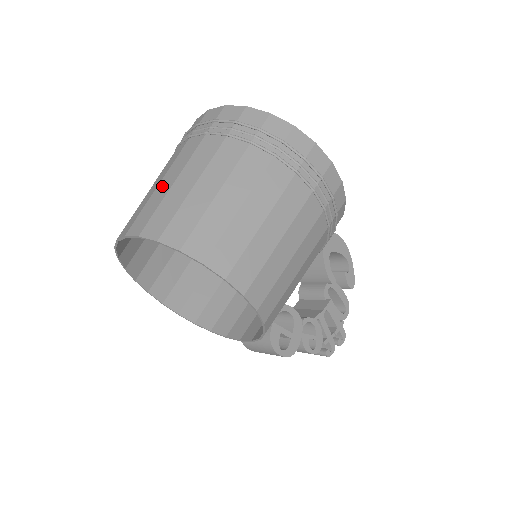
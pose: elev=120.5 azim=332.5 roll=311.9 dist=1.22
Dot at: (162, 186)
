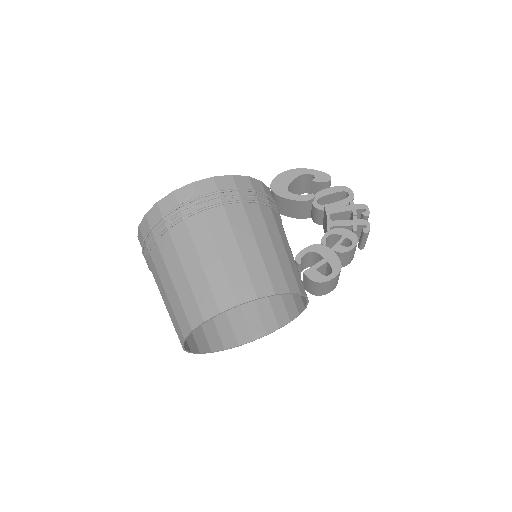
Dot at: occluded
